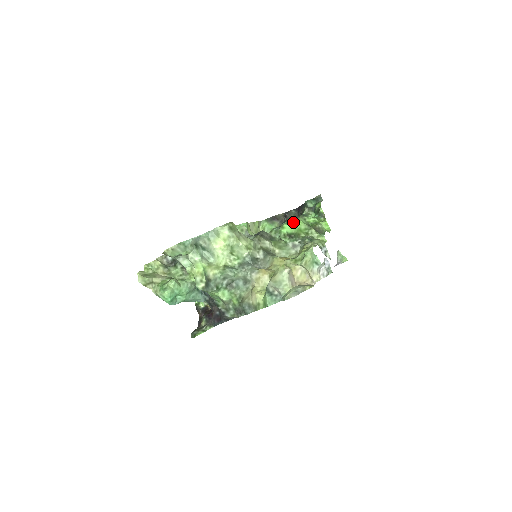
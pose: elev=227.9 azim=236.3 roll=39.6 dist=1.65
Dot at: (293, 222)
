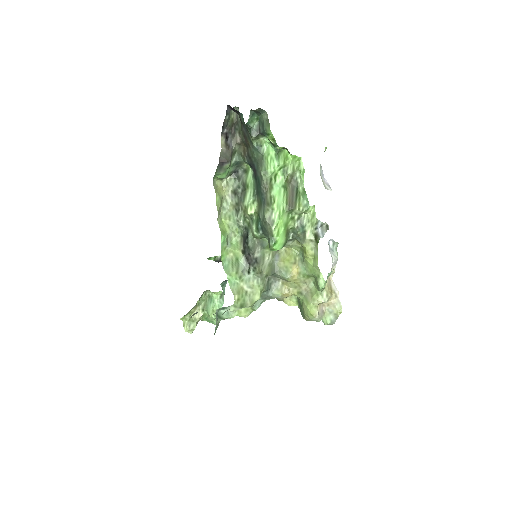
Dot at: (276, 231)
